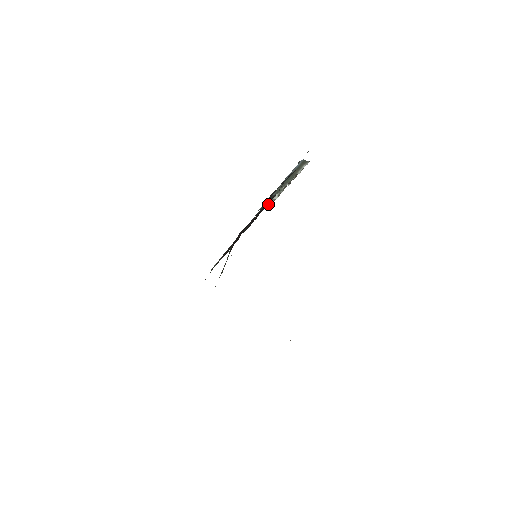
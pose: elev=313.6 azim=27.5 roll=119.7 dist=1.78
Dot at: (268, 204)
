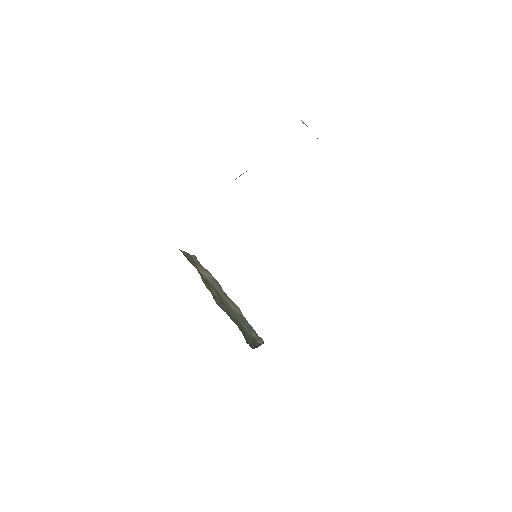
Dot at: occluded
